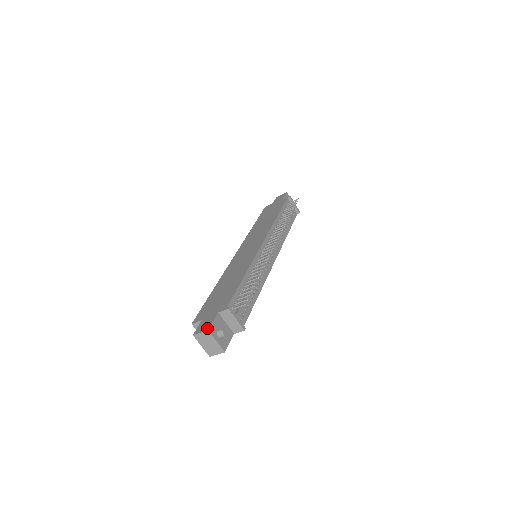
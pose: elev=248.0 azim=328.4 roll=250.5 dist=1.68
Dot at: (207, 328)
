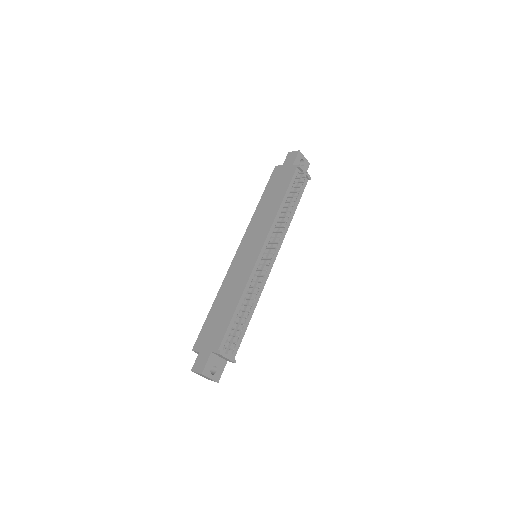
Dot at: (201, 371)
